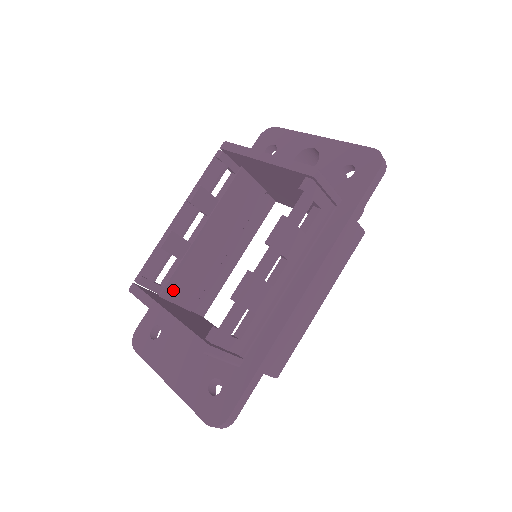
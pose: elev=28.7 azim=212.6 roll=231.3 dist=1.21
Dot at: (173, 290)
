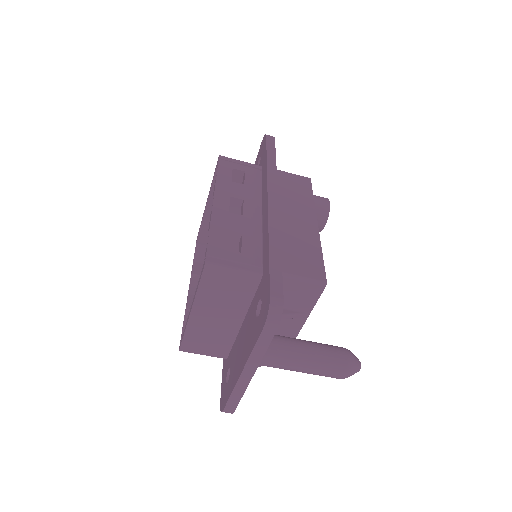
Dot at: occluded
